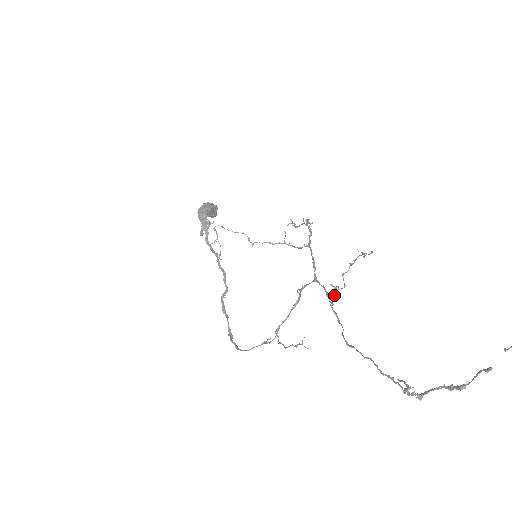
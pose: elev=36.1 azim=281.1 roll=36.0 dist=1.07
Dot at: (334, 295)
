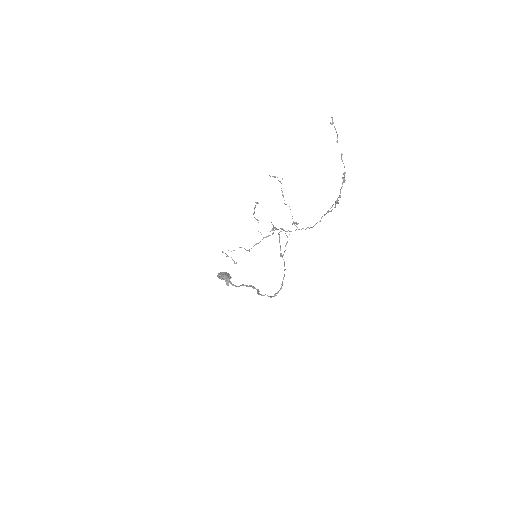
Dot at: (296, 224)
